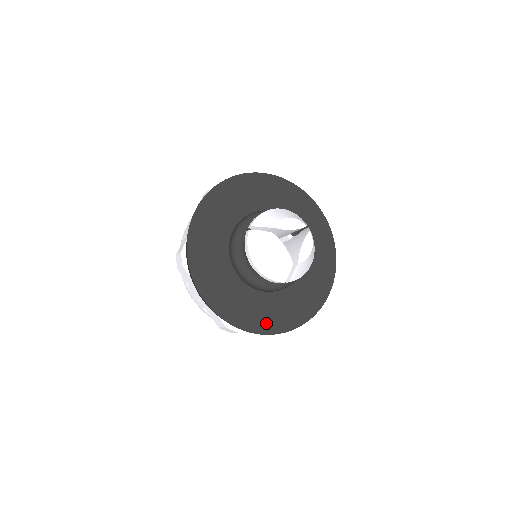
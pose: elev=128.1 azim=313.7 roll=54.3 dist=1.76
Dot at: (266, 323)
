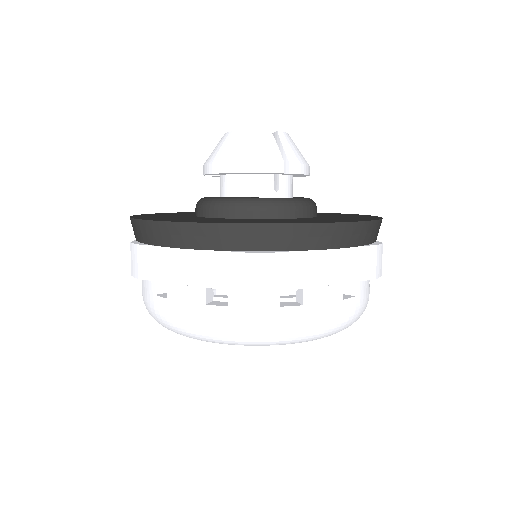
Dot at: occluded
